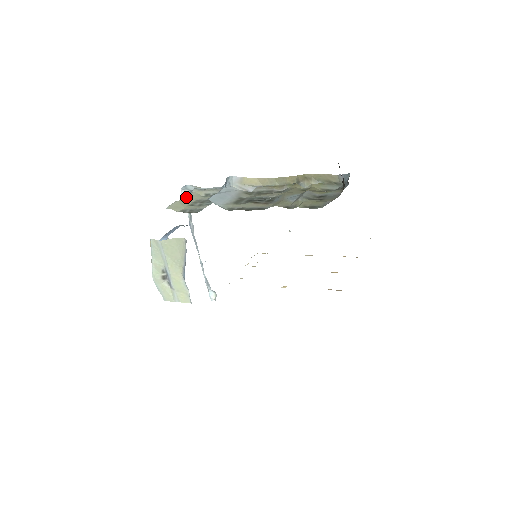
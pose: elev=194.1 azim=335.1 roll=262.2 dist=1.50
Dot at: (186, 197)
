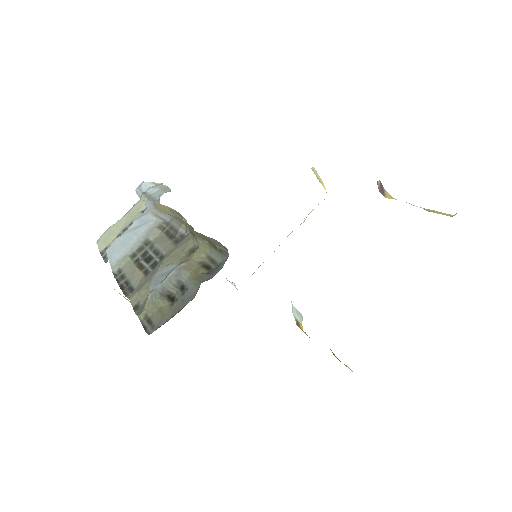
Dot at: (126, 215)
